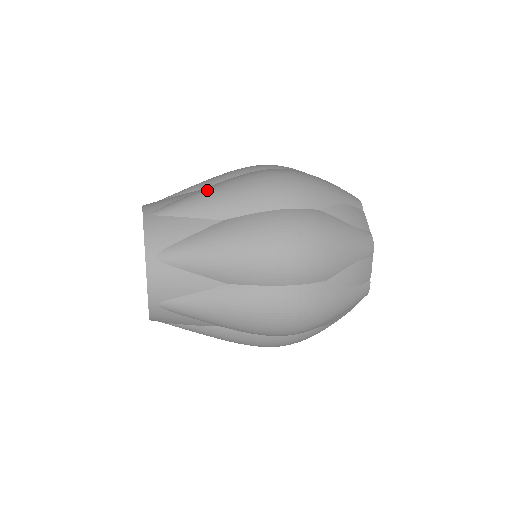
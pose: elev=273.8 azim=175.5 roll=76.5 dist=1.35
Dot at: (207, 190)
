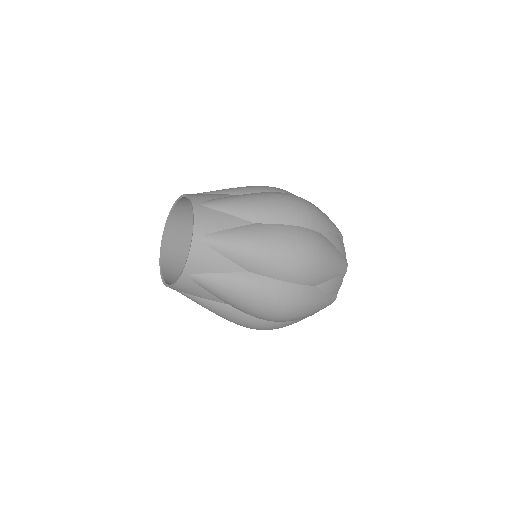
Dot at: occluded
